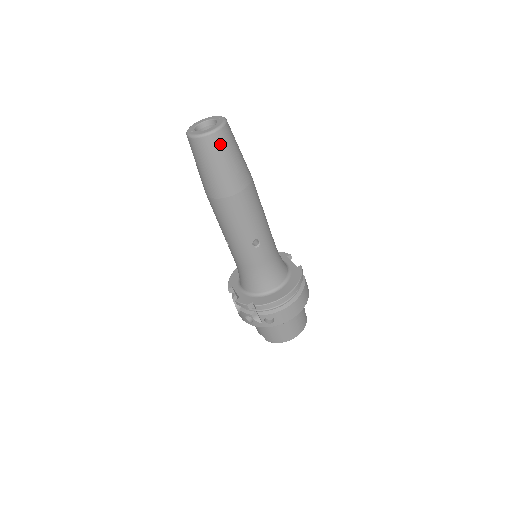
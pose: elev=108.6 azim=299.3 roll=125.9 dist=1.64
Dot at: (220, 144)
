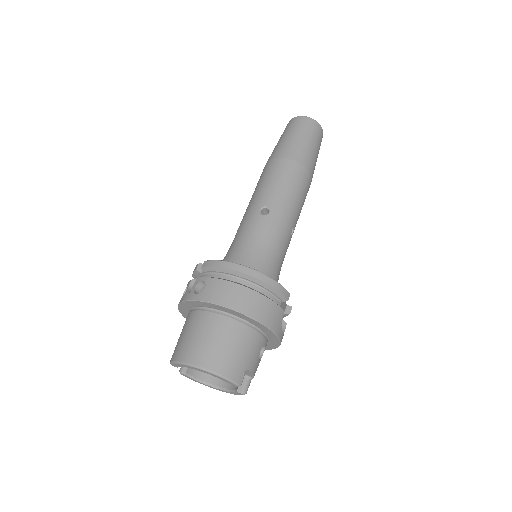
Dot at: (303, 124)
